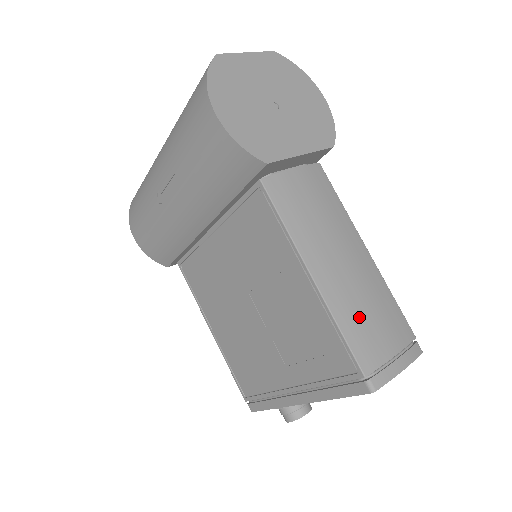
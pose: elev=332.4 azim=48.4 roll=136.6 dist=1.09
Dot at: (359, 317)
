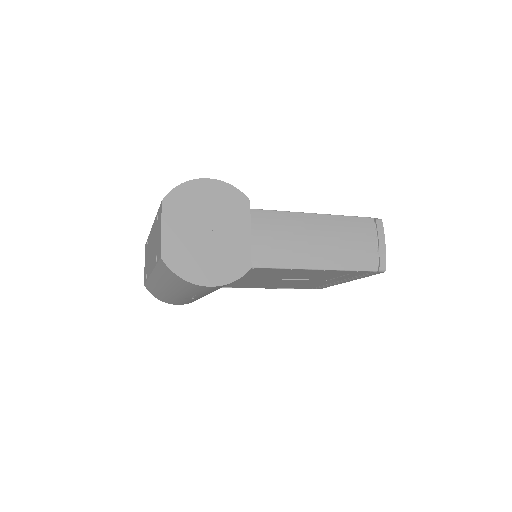
Dot at: (350, 254)
